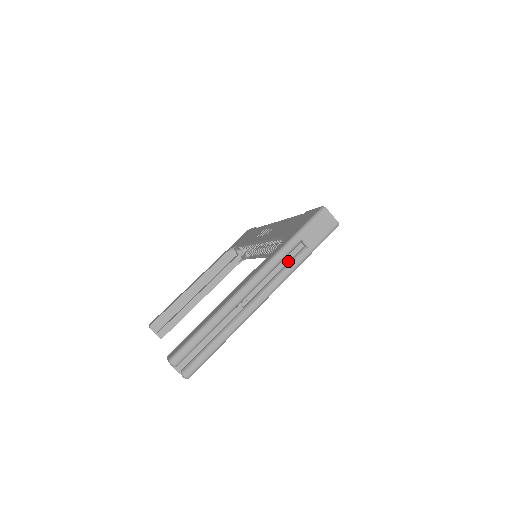
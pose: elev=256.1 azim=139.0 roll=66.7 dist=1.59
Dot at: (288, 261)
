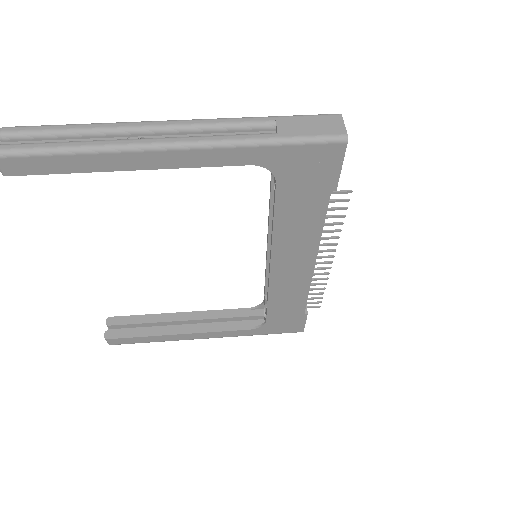
Dot at: occluded
